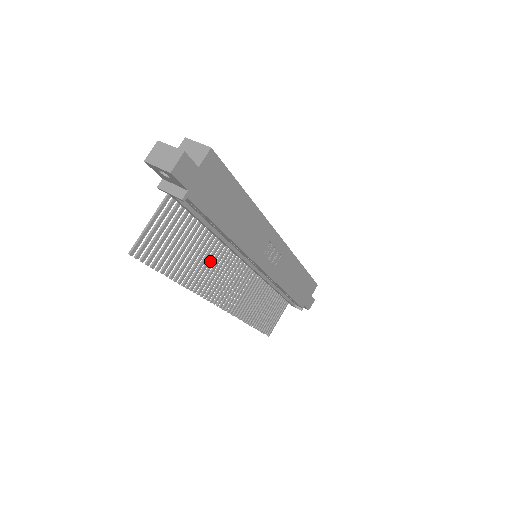
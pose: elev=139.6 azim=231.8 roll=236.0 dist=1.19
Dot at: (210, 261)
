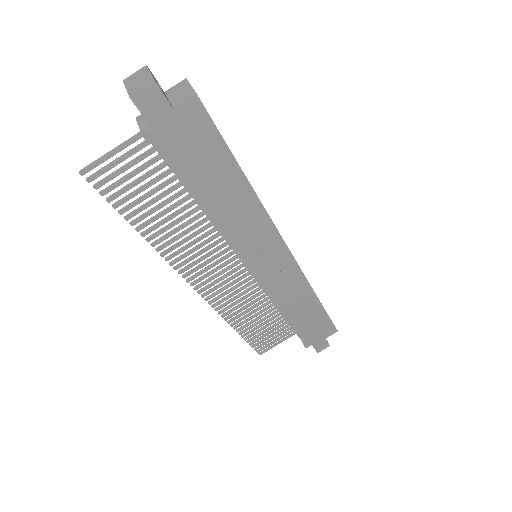
Dot at: (190, 231)
